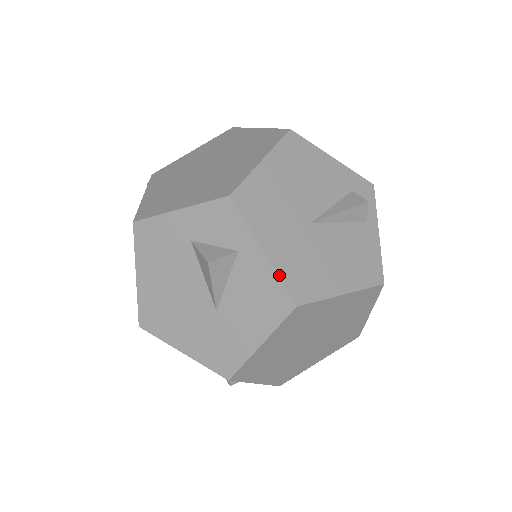
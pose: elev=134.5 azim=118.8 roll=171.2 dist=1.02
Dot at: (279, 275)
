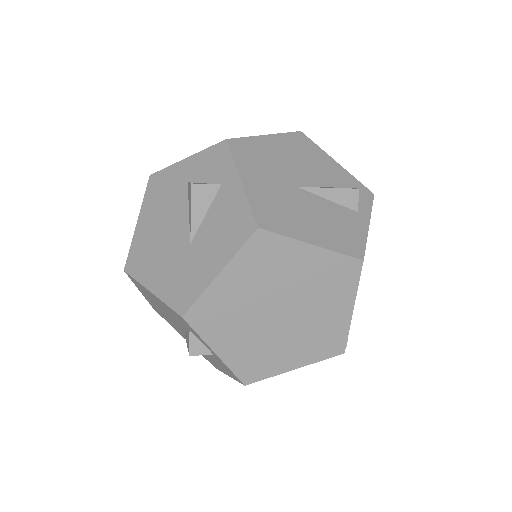
Dot at: (249, 201)
